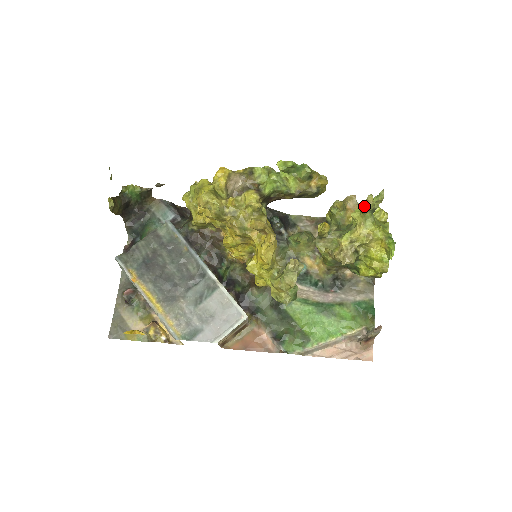
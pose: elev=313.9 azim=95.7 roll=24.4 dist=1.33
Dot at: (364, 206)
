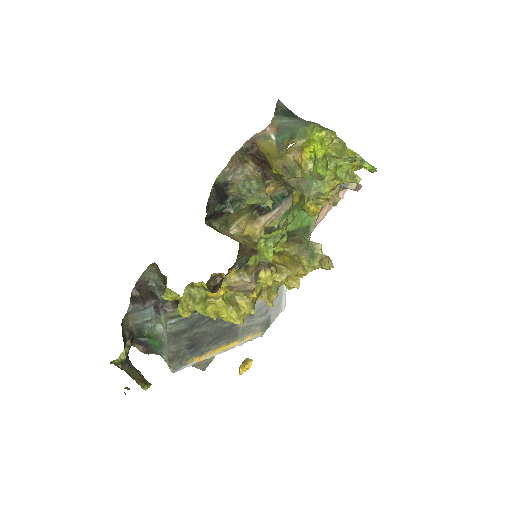
Dot at: (348, 181)
